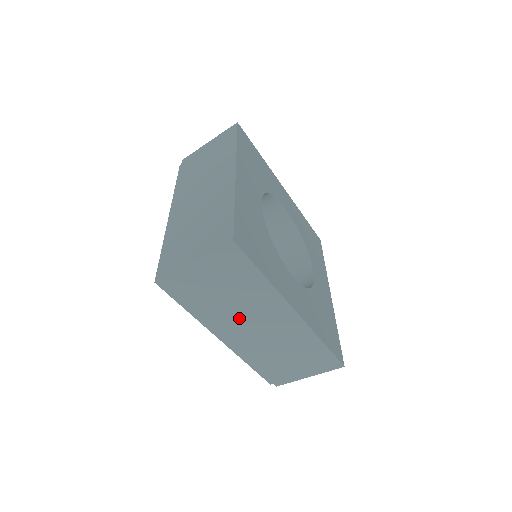
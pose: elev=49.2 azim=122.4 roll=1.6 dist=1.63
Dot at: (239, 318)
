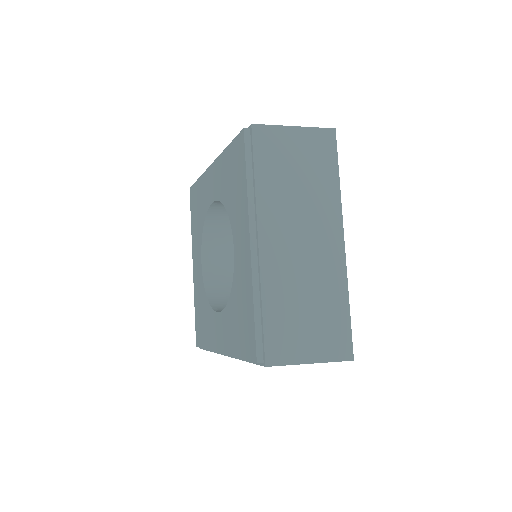
Dot at: occluded
